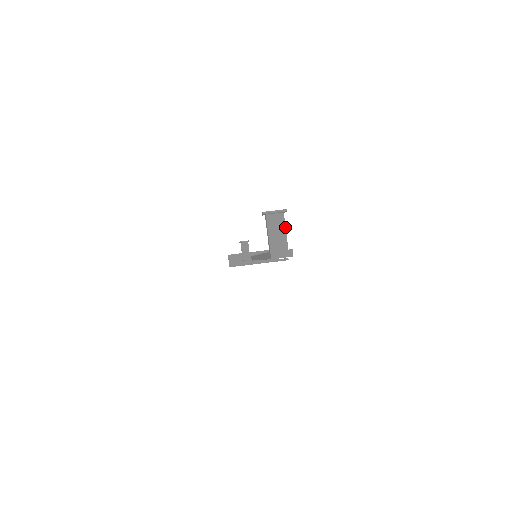
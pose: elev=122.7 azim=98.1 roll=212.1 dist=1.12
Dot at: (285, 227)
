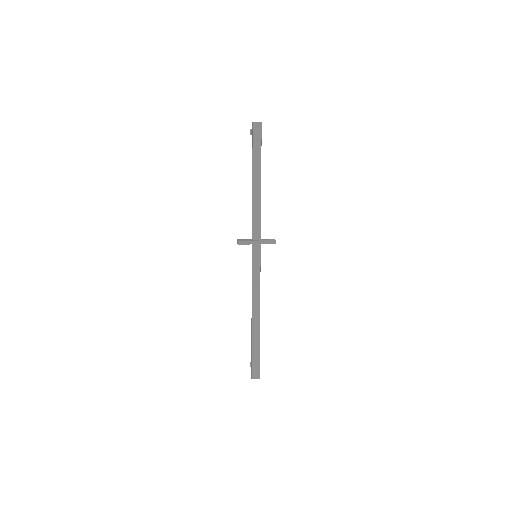
Dot at: occluded
